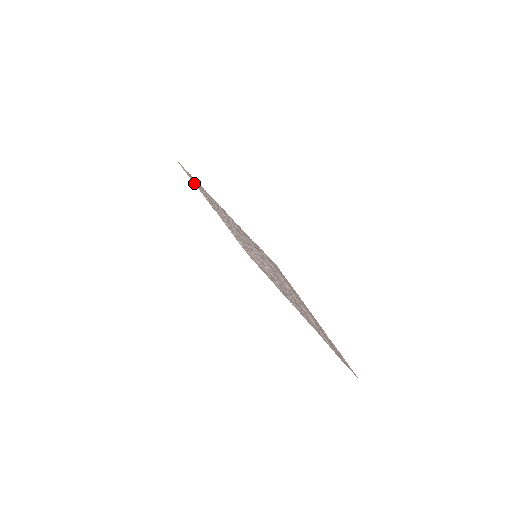
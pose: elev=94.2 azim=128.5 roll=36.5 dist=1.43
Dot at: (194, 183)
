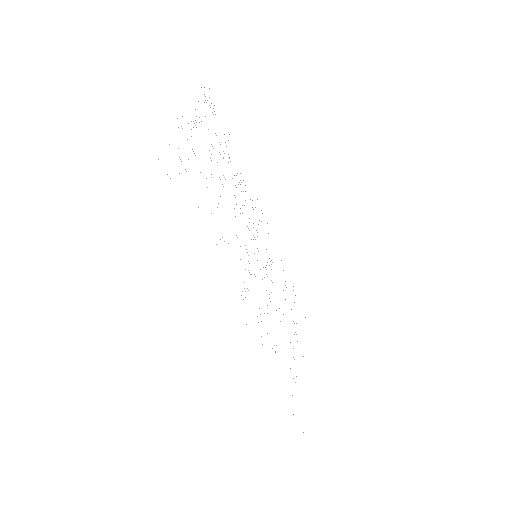
Dot at: occluded
